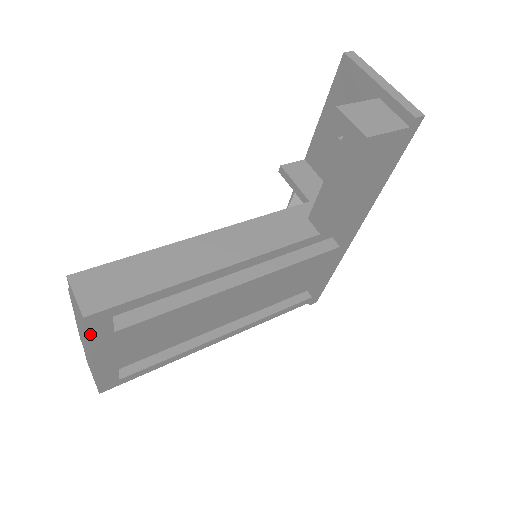
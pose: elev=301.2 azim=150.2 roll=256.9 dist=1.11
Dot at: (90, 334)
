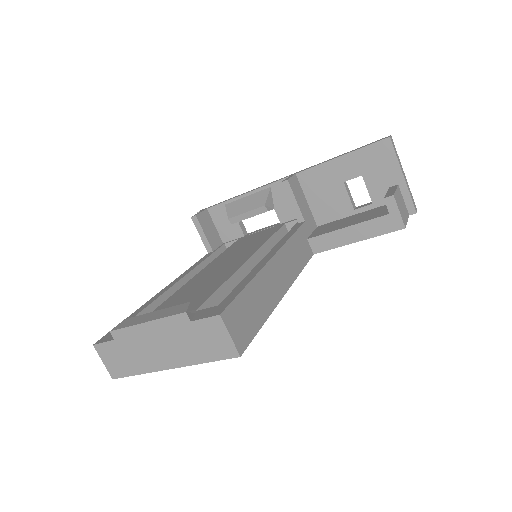
Dot at: (214, 360)
